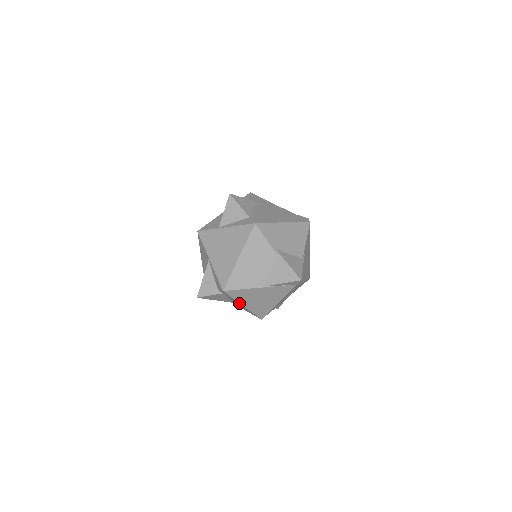
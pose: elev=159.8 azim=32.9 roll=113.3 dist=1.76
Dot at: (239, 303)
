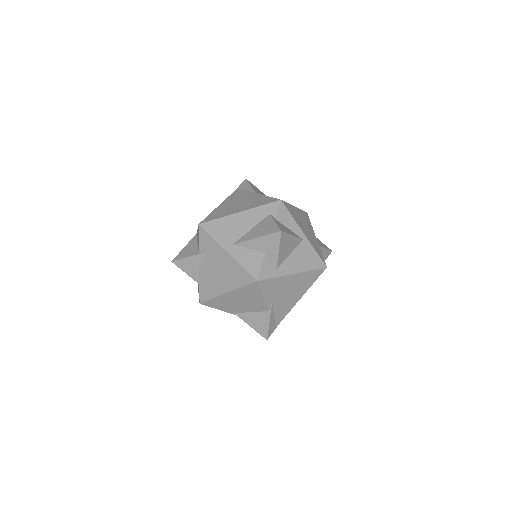
Dot at: occluded
